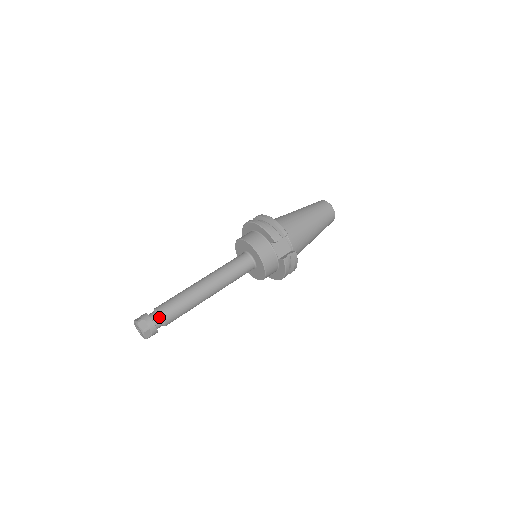
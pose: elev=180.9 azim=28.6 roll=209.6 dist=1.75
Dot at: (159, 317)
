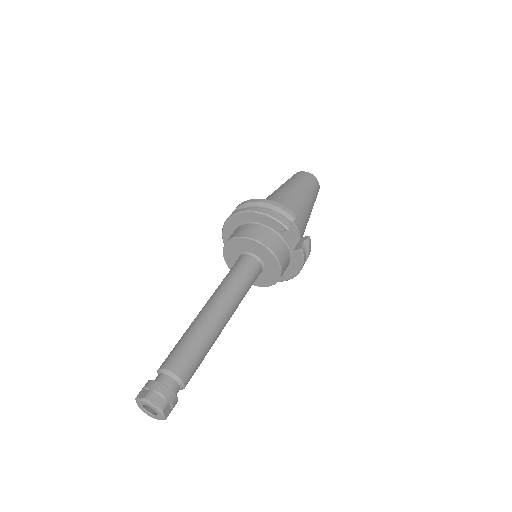
Dot at: (174, 379)
